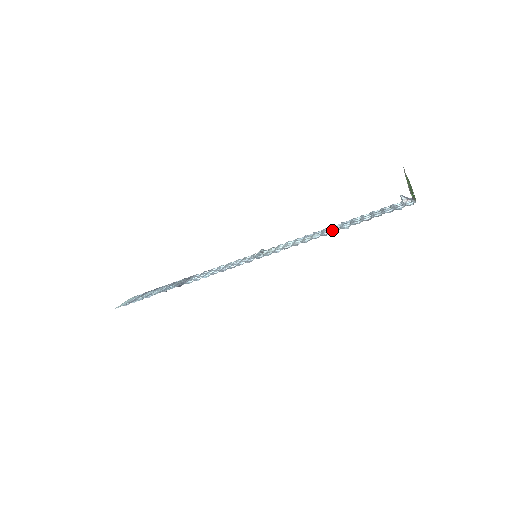
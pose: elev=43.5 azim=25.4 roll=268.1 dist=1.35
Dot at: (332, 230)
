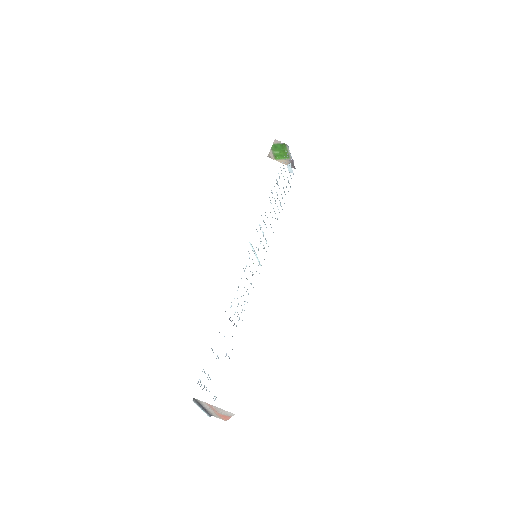
Dot at: occluded
